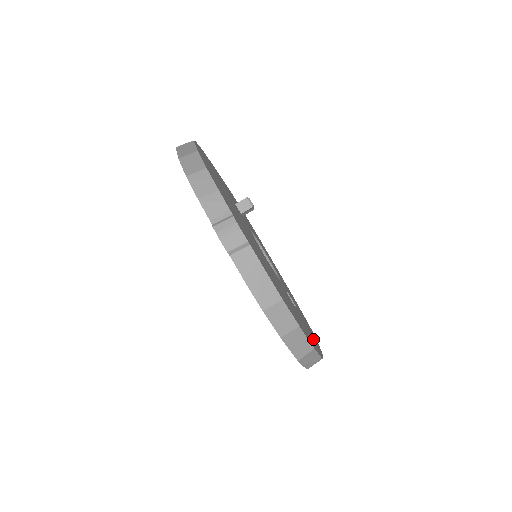
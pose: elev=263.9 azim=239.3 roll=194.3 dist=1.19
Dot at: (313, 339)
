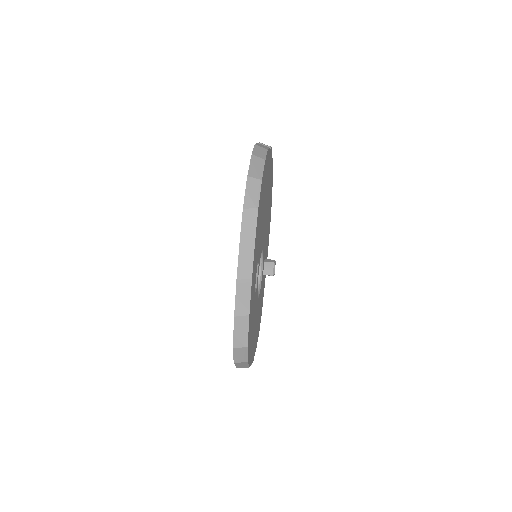
Dot at: occluded
